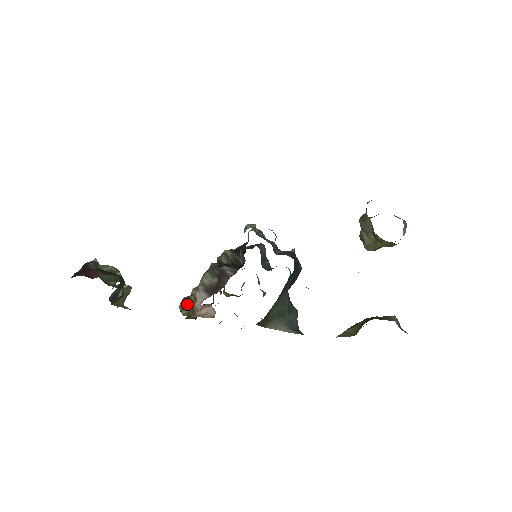
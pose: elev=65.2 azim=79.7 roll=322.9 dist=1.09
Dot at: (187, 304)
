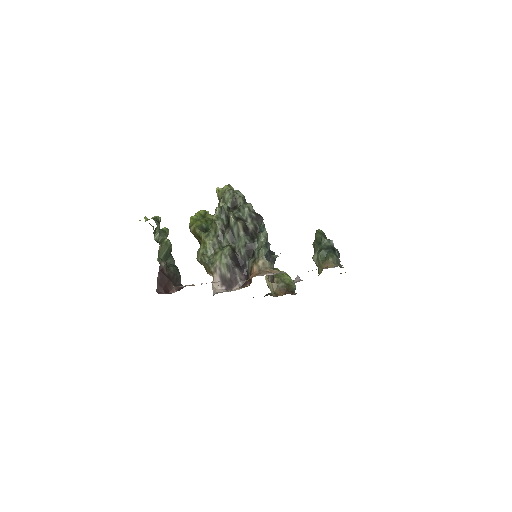
Dot at: (204, 264)
